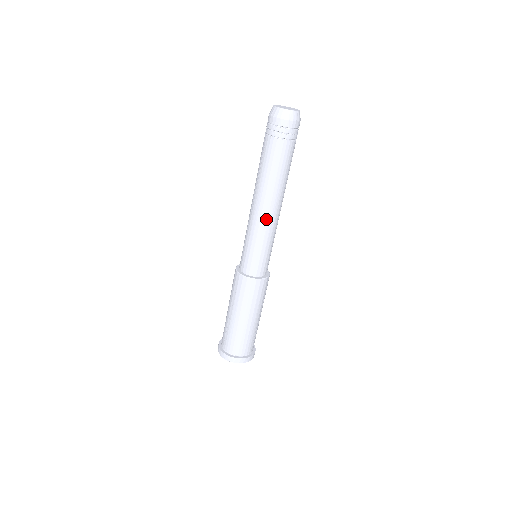
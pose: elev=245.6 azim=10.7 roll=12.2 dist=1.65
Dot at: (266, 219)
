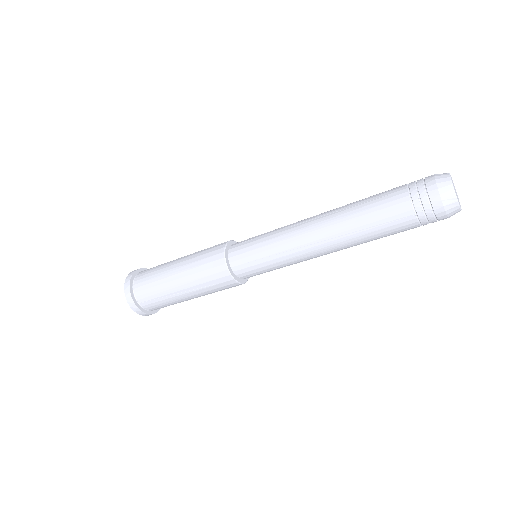
Dot at: (316, 257)
